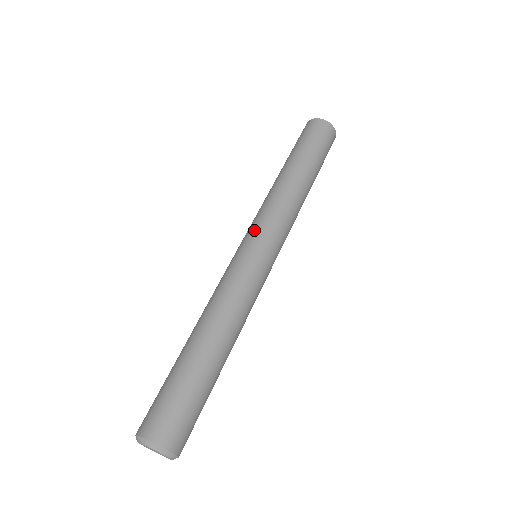
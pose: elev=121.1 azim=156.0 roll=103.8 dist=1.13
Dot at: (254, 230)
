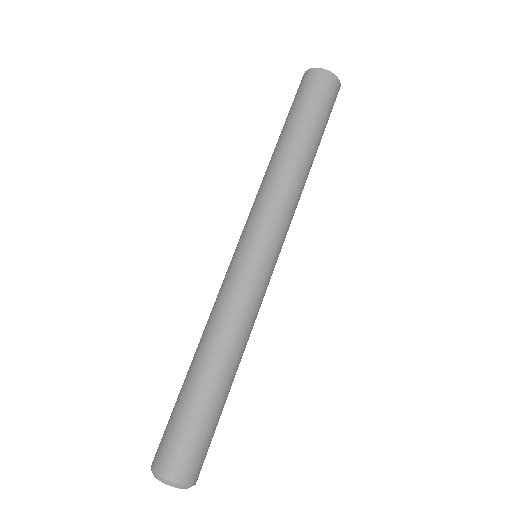
Dot at: (243, 230)
